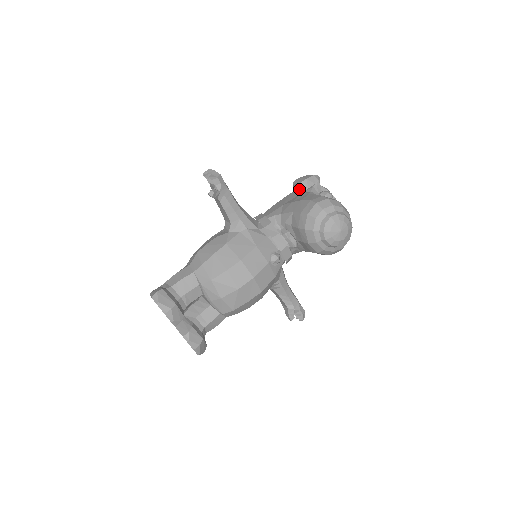
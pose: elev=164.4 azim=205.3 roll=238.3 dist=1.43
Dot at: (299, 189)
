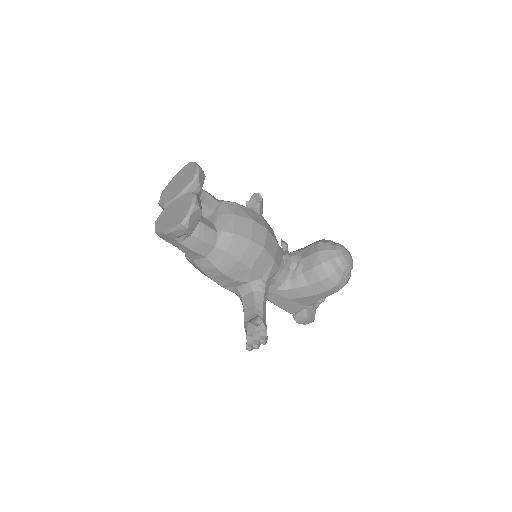
Dot at: occluded
